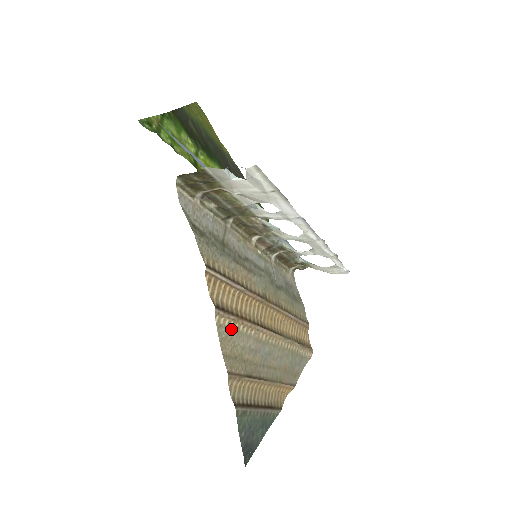
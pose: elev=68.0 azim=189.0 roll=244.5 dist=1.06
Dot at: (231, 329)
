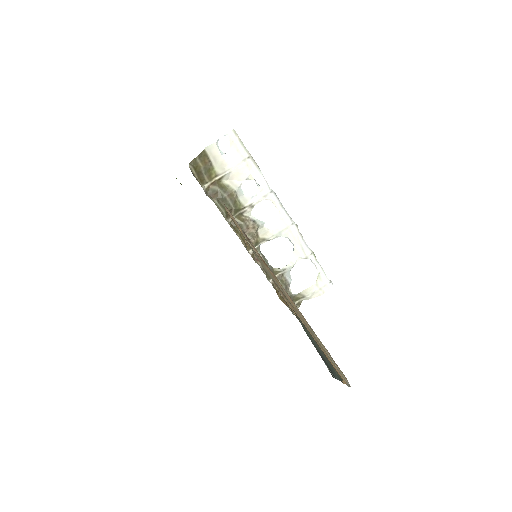
Dot at: (259, 259)
